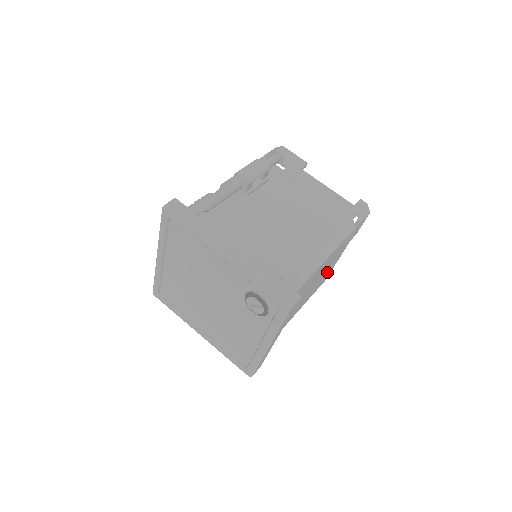
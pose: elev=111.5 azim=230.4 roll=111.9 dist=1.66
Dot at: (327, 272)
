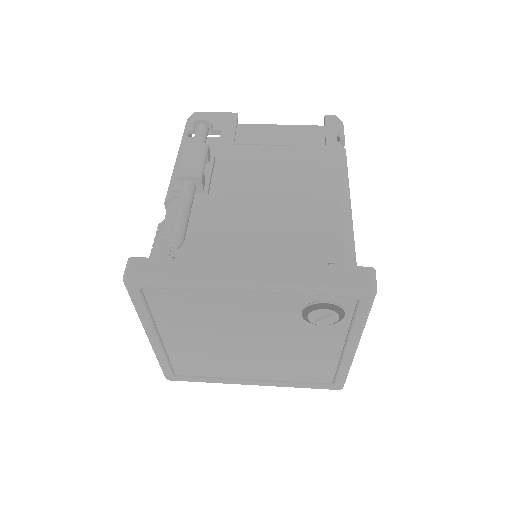
Dot at: occluded
